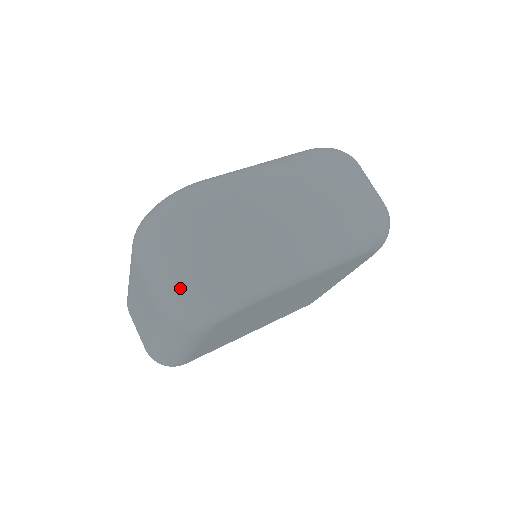
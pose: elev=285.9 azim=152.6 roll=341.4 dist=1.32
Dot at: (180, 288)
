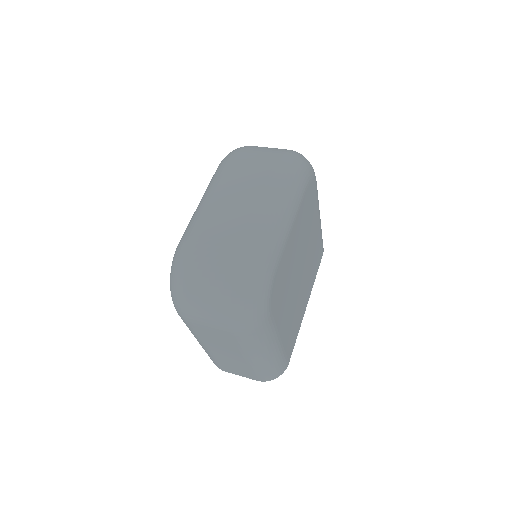
Dot at: (228, 305)
